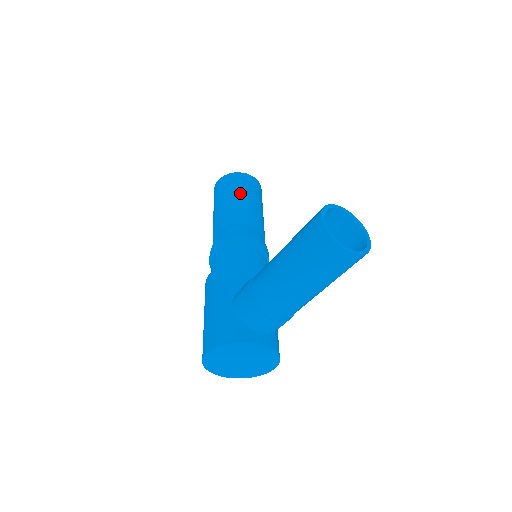
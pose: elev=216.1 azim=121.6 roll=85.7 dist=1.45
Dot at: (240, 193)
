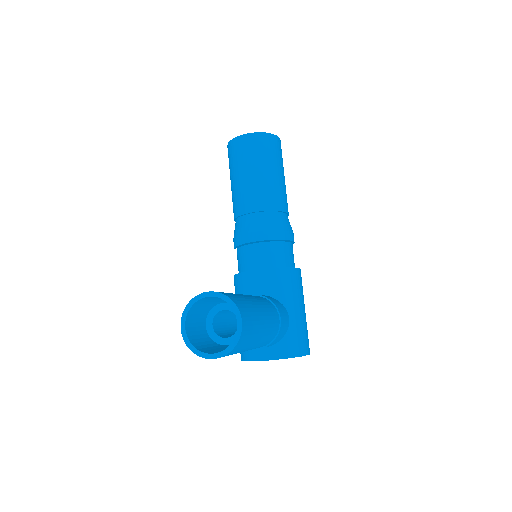
Dot at: (237, 171)
